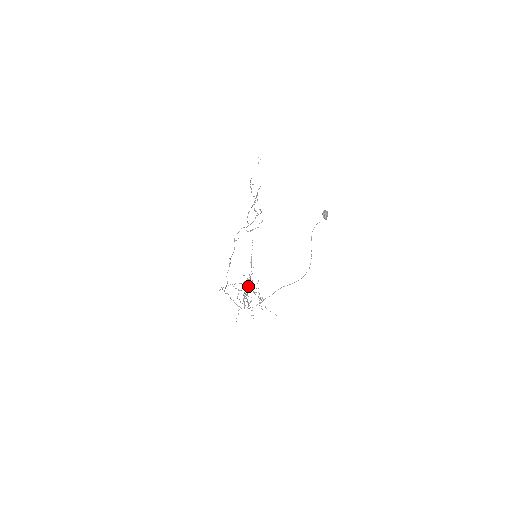
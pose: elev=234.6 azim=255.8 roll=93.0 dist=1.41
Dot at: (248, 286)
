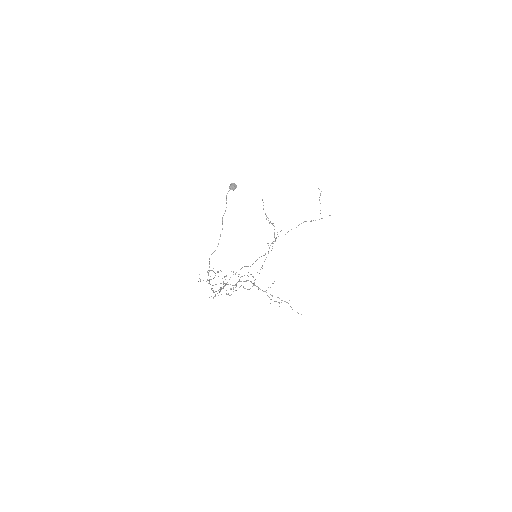
Dot at: (226, 275)
